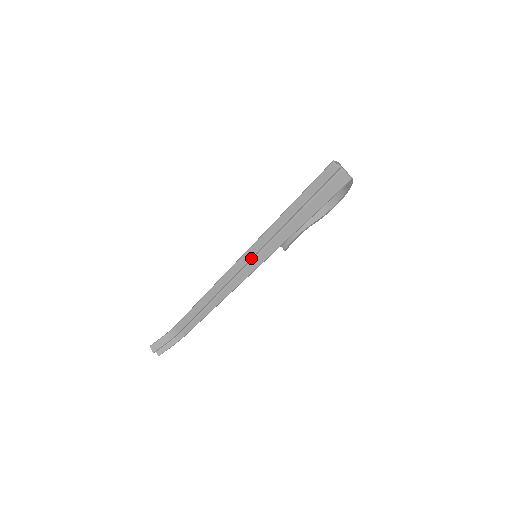
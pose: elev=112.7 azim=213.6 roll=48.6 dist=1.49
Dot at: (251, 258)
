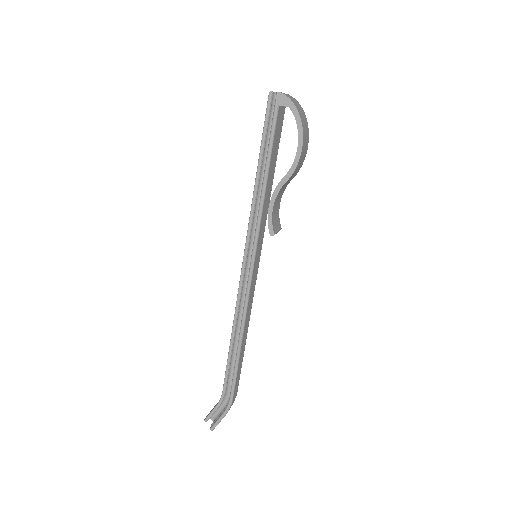
Dot at: (244, 255)
